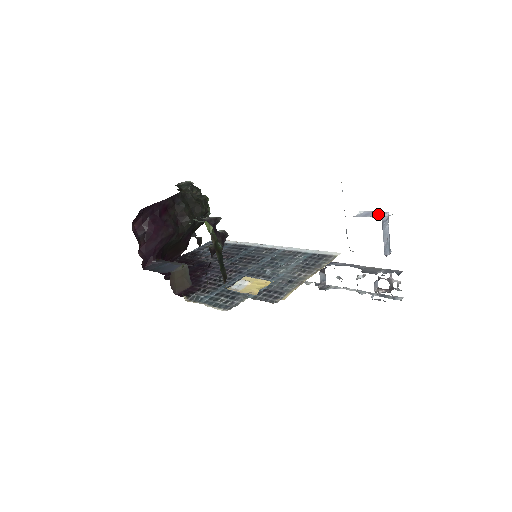
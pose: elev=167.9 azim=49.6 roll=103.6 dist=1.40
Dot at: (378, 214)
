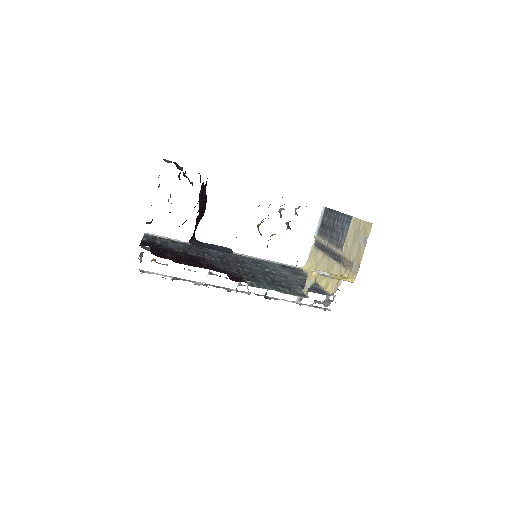
Dot at: occluded
